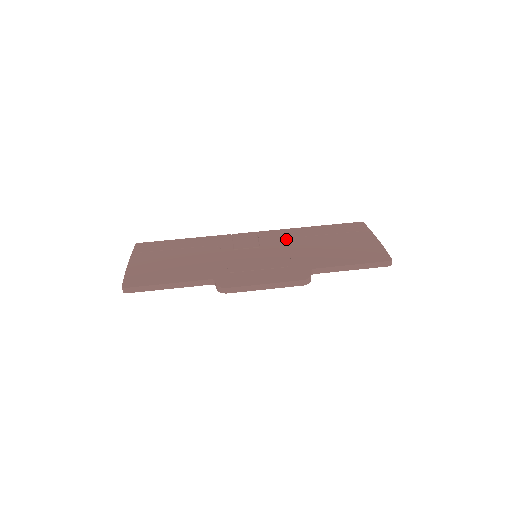
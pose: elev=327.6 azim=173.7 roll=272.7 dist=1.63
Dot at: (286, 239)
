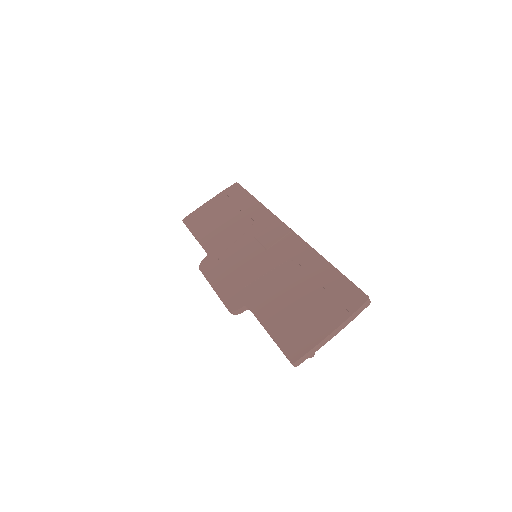
Dot at: (289, 258)
